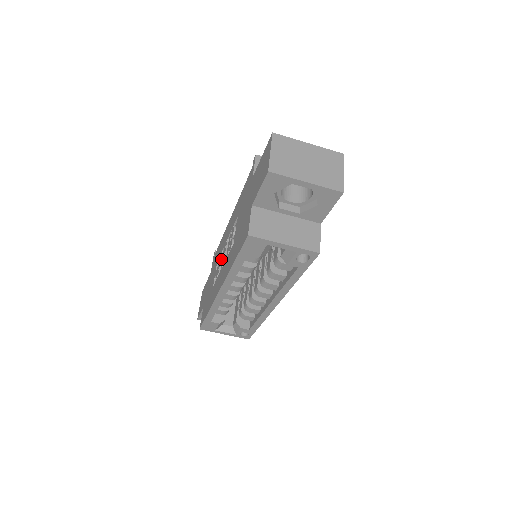
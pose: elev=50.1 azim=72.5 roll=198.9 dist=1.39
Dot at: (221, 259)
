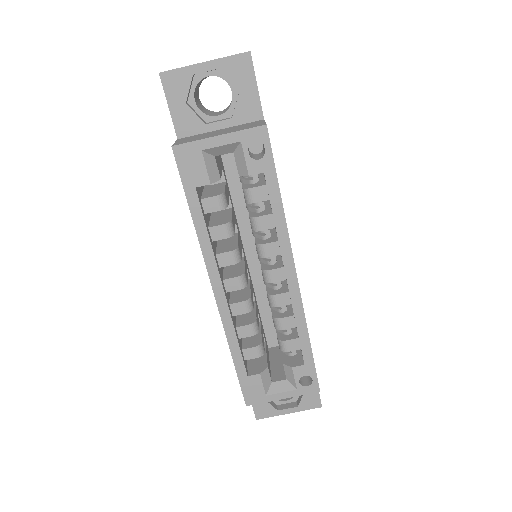
Dot at: occluded
